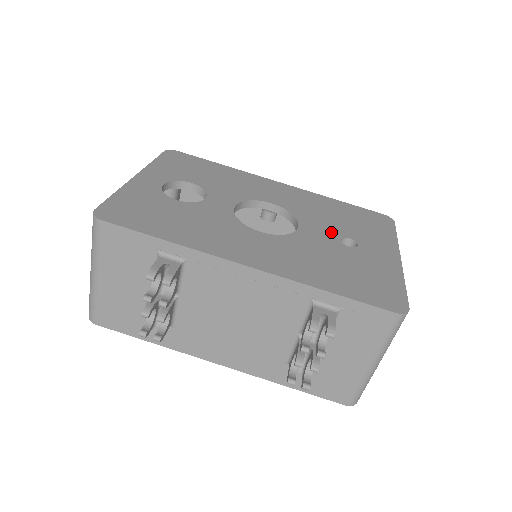
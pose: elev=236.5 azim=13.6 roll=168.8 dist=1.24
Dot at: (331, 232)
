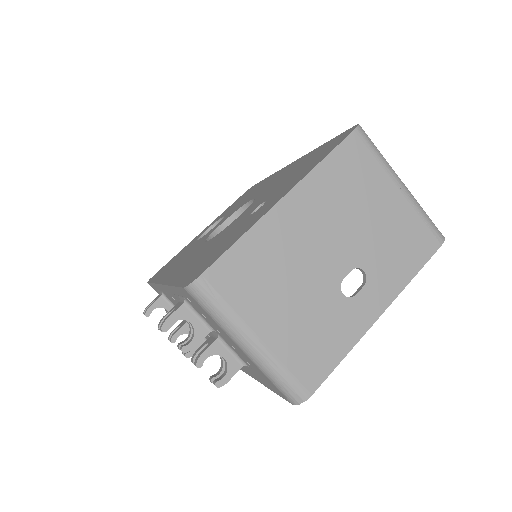
Dot at: (258, 204)
